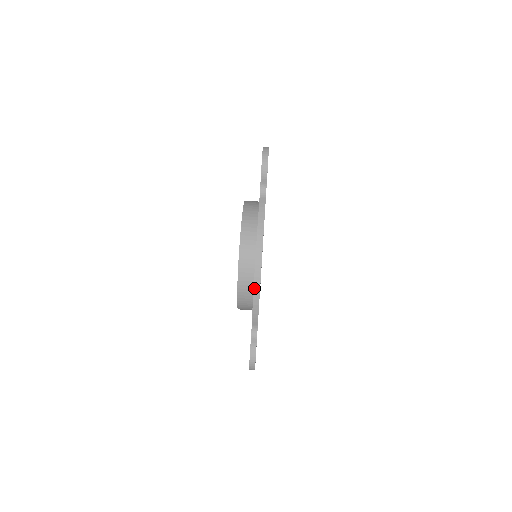
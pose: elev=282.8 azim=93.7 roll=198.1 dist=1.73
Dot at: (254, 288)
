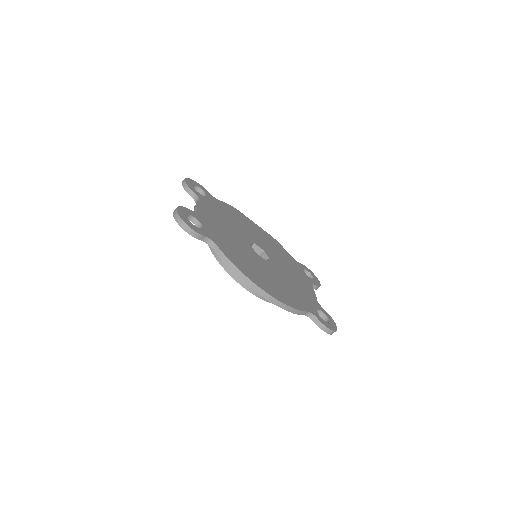
Dot at: (279, 306)
